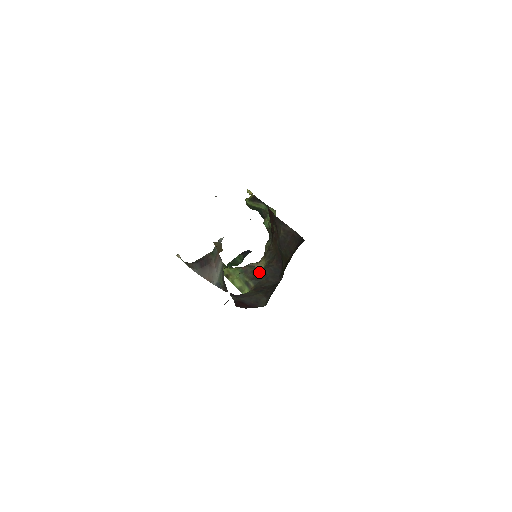
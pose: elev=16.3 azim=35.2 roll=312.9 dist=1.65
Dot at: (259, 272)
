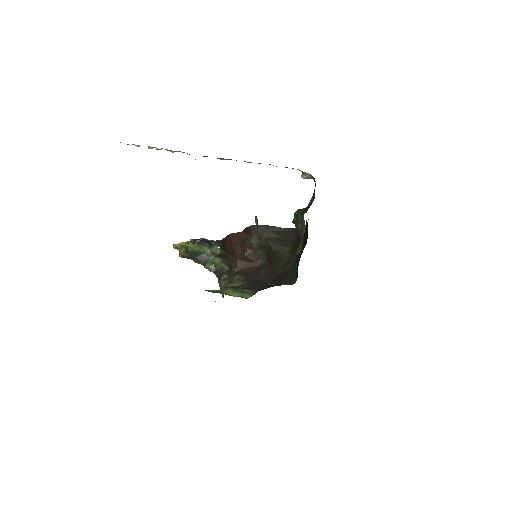
Dot at: (246, 285)
